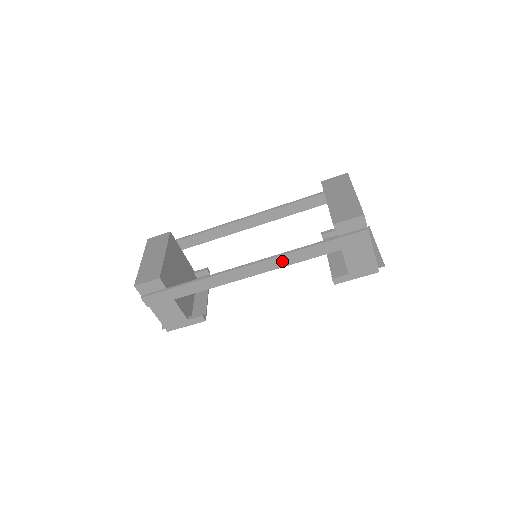
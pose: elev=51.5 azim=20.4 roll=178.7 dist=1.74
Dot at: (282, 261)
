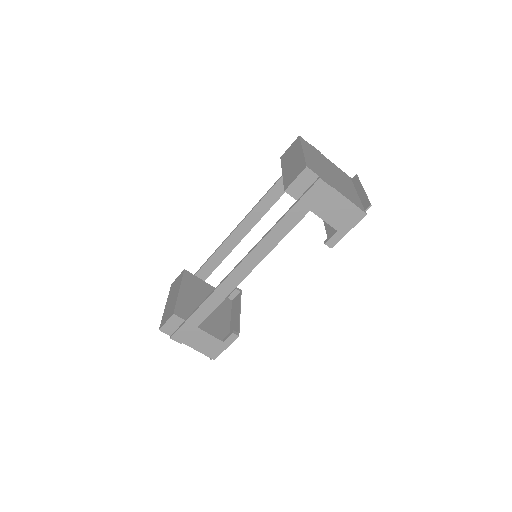
Dot at: (263, 249)
